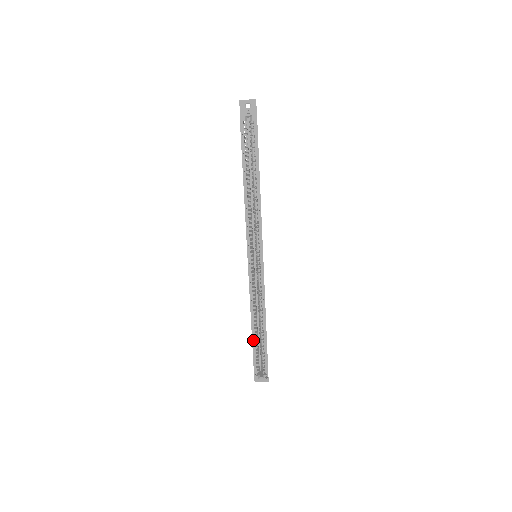
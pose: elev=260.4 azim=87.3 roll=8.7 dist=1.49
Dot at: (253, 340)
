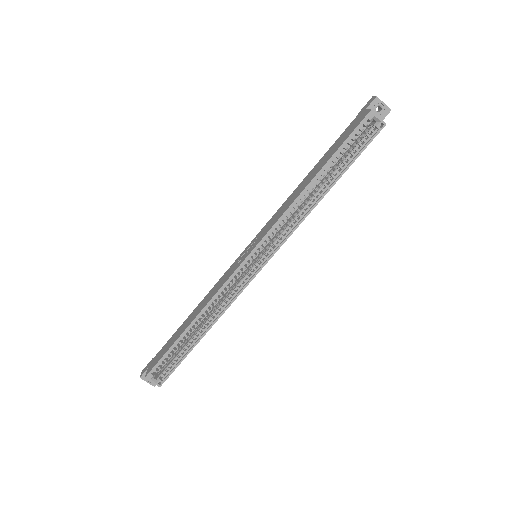
Dot at: (181, 337)
